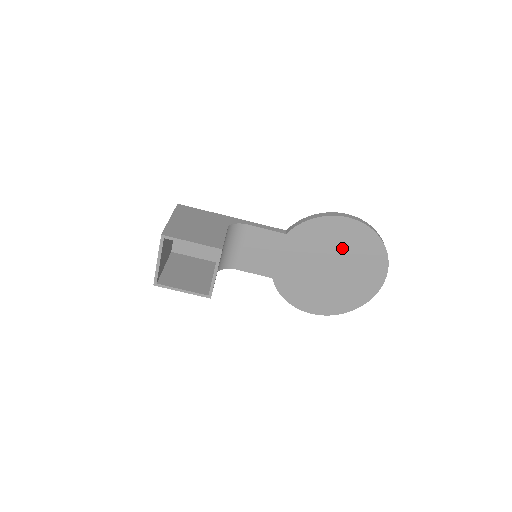
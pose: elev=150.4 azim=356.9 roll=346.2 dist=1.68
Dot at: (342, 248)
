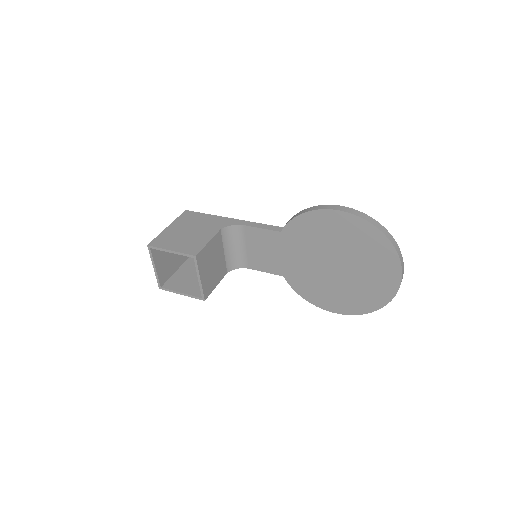
Dot at: (341, 243)
